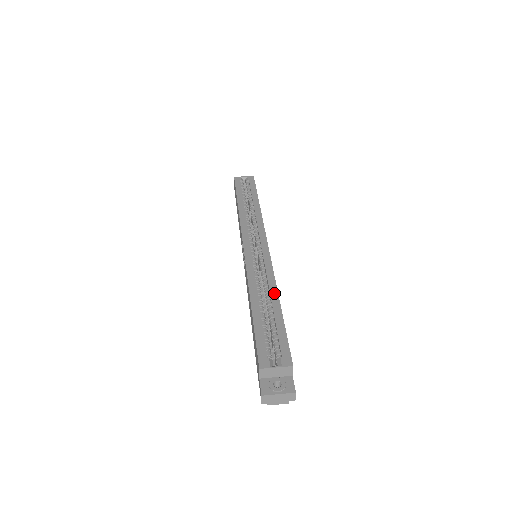
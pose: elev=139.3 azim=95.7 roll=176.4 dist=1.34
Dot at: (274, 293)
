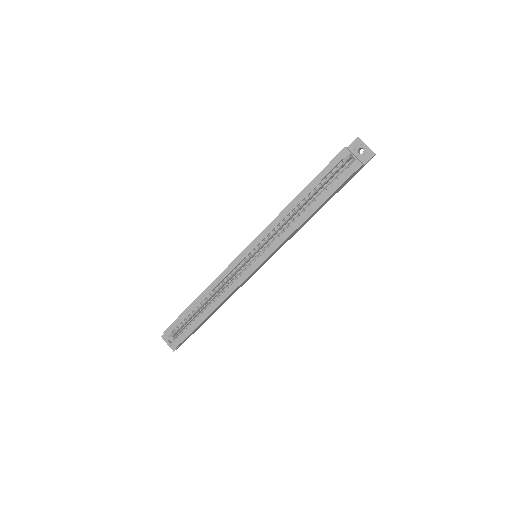
Dot at: (216, 304)
